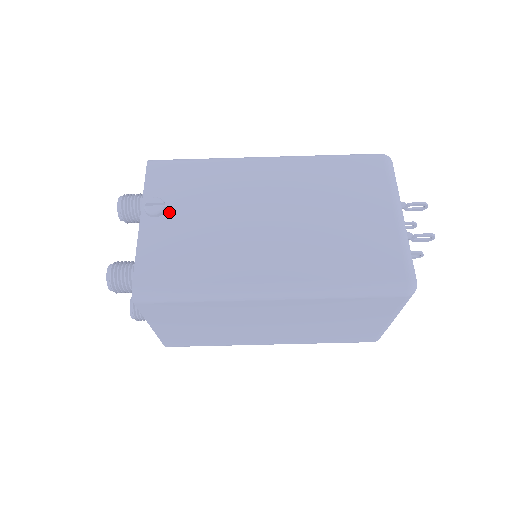
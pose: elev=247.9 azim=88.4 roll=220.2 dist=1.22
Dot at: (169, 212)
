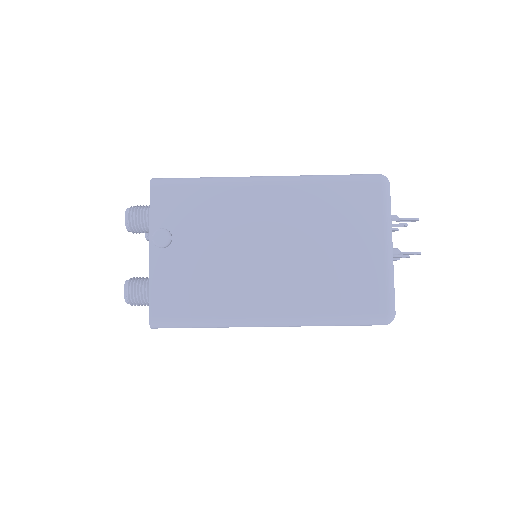
Dot at: (175, 243)
